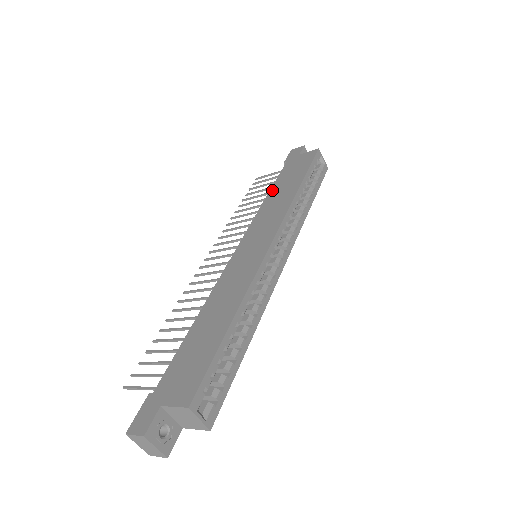
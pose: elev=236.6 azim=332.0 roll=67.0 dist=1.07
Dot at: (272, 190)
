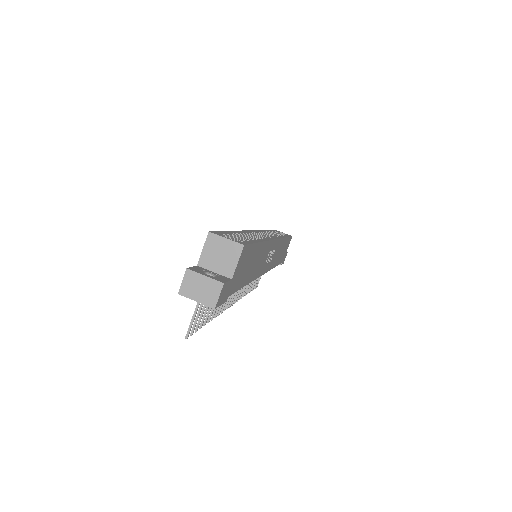
Dot at: occluded
